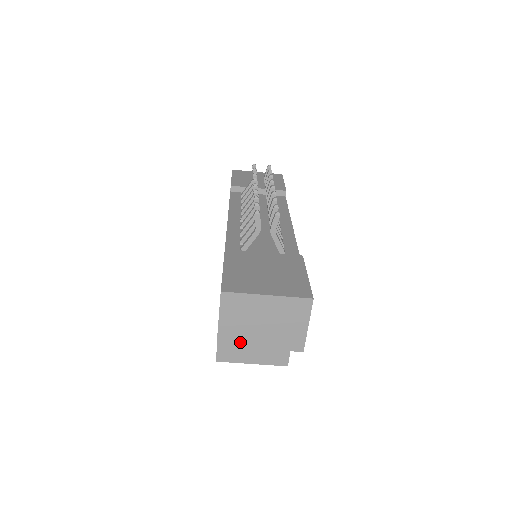
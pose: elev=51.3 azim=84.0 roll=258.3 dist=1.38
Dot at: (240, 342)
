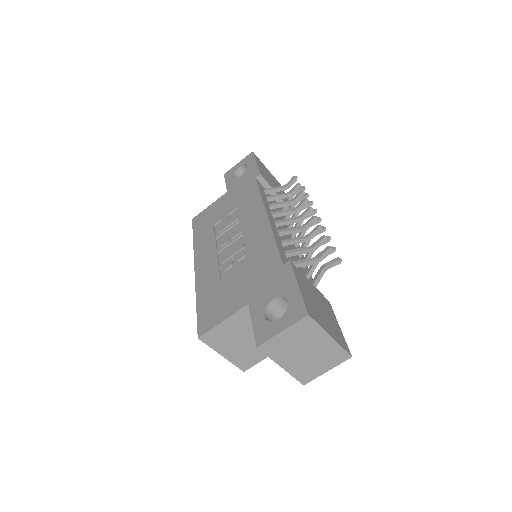
Dot at: (275, 355)
